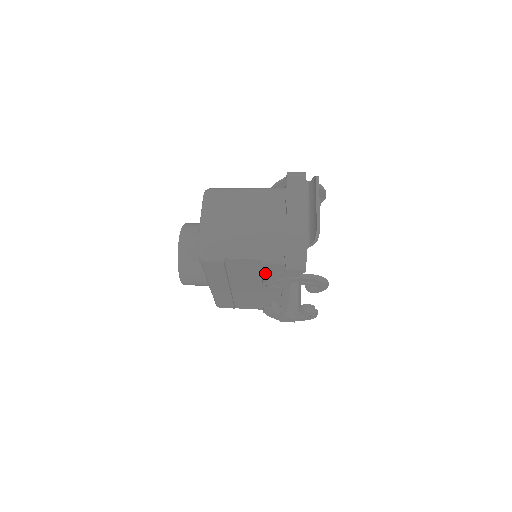
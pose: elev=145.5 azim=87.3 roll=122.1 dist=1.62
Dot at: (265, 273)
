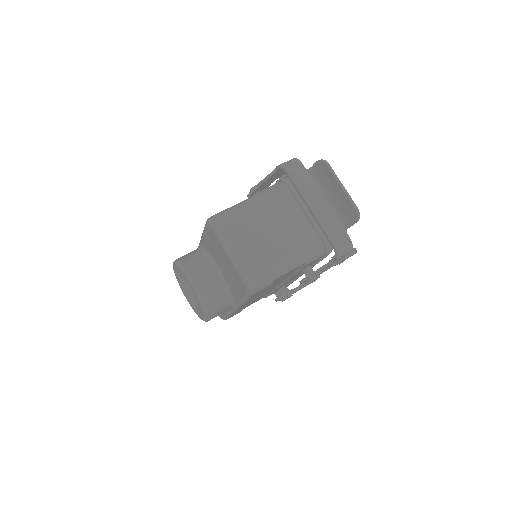
Dot at: (299, 271)
